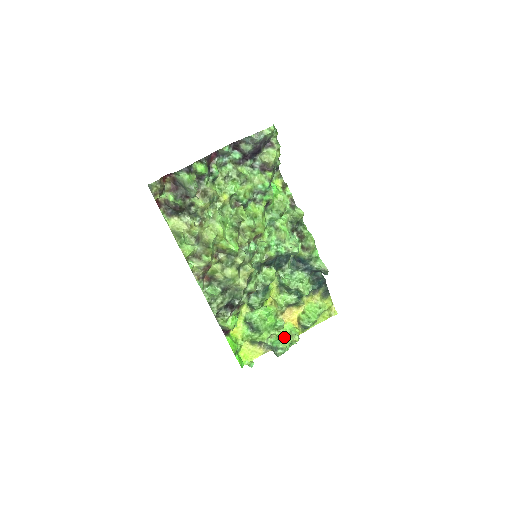
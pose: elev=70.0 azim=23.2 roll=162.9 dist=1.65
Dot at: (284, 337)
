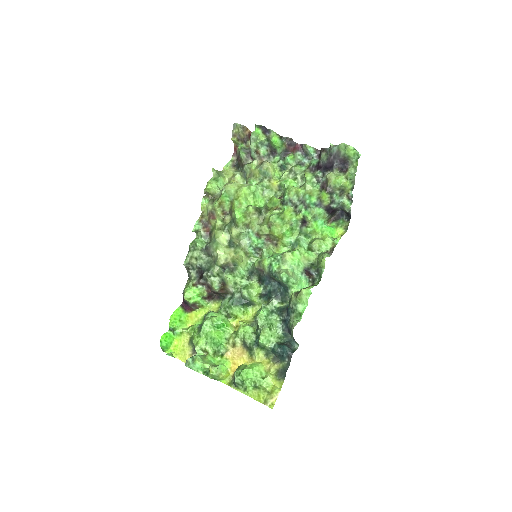
Dot at: (209, 360)
